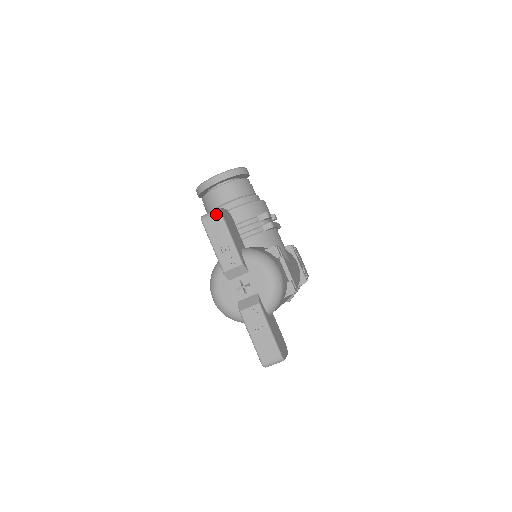
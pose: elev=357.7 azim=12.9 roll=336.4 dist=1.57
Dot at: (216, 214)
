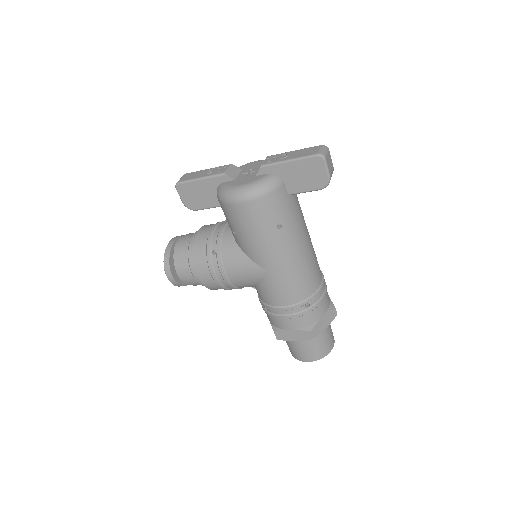
Dot at: (184, 175)
